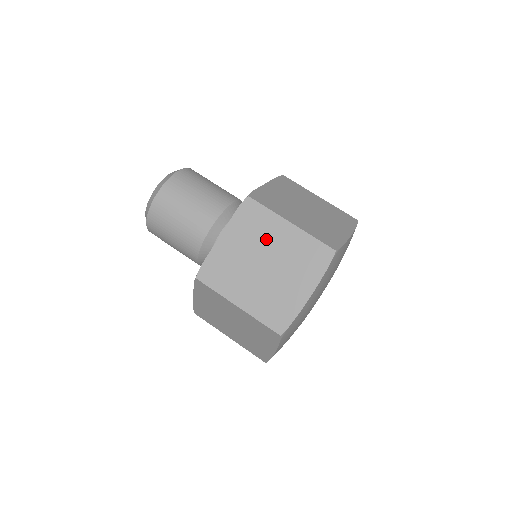
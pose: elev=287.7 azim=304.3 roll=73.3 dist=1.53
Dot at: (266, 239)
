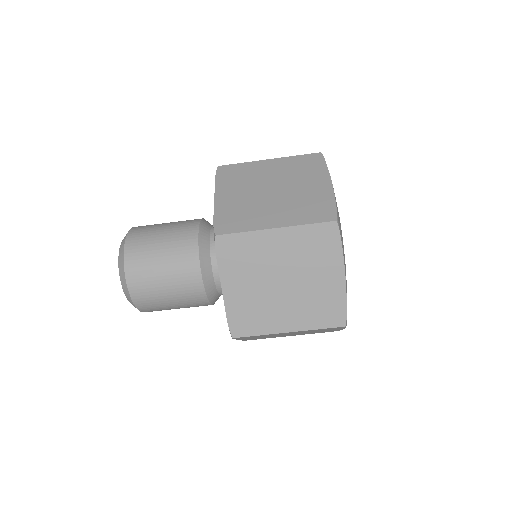
Dot at: occluded
